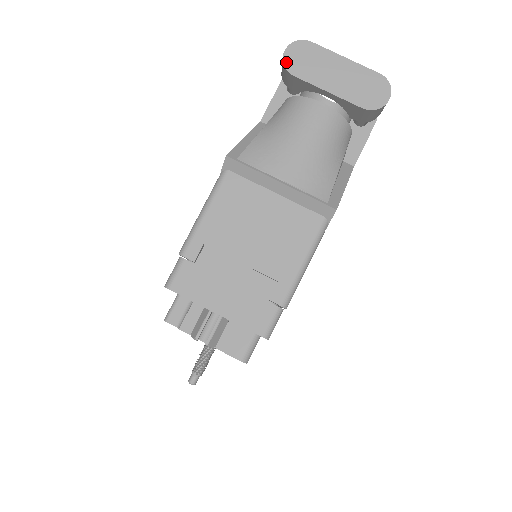
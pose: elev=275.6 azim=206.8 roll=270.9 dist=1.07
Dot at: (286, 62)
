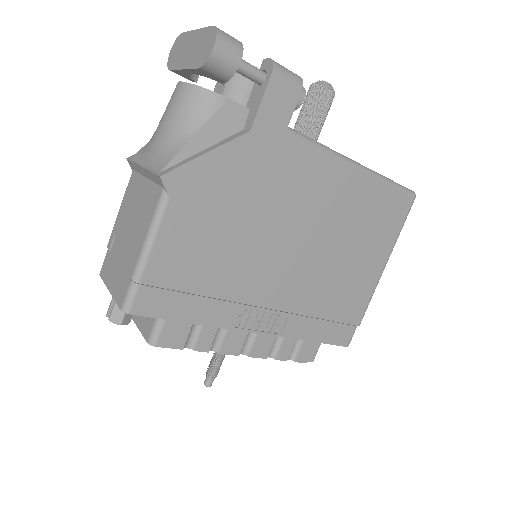
Dot at: (169, 62)
